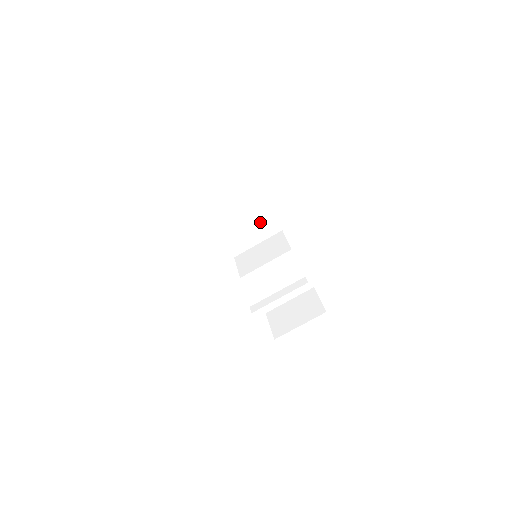
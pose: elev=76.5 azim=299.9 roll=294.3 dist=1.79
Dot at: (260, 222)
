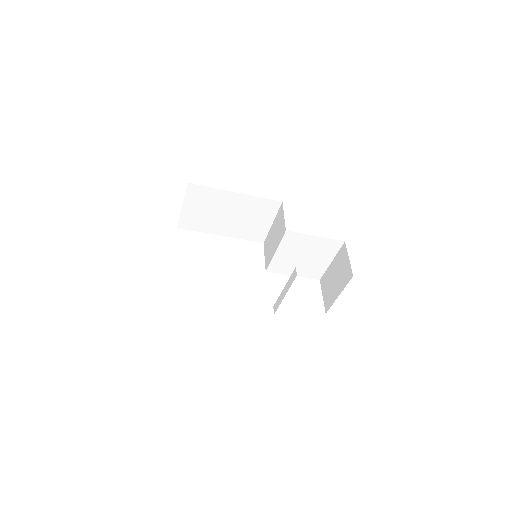
Dot at: (255, 209)
